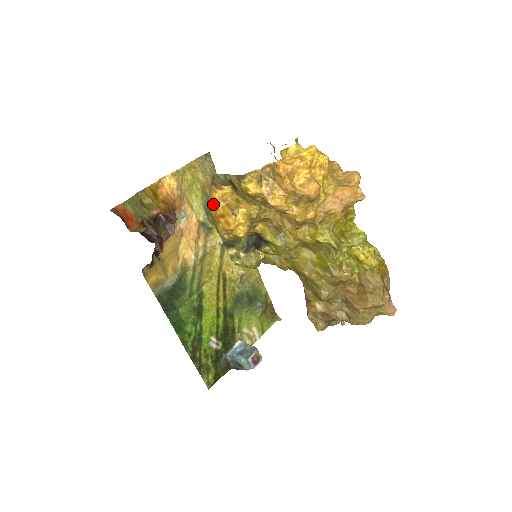
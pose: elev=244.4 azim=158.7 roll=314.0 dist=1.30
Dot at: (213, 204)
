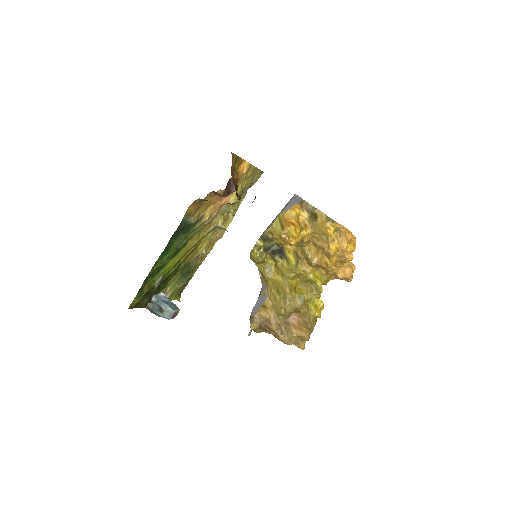
Dot at: (291, 213)
